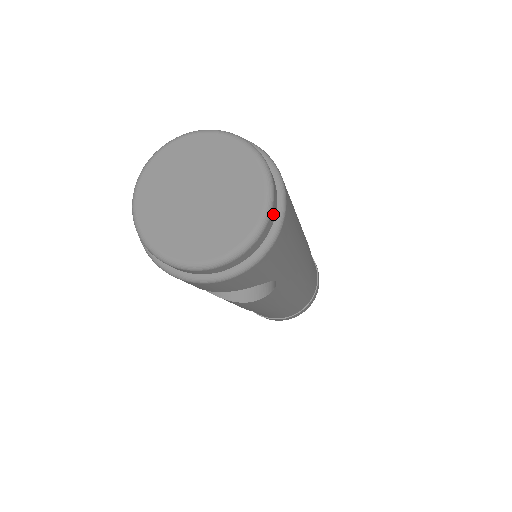
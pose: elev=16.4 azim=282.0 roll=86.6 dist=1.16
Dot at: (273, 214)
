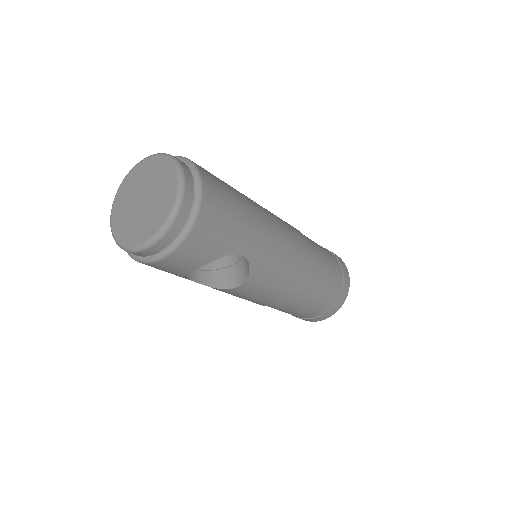
Dot at: (189, 192)
